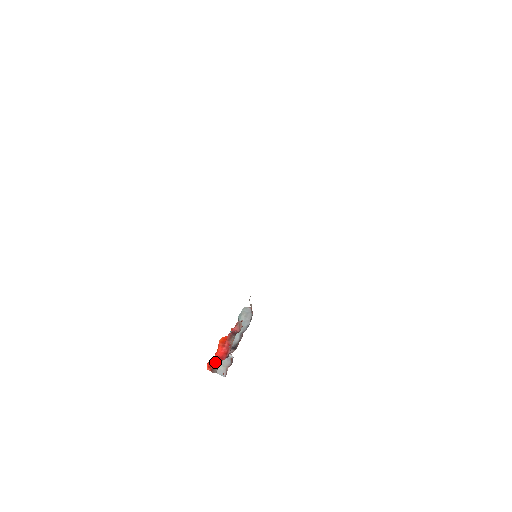
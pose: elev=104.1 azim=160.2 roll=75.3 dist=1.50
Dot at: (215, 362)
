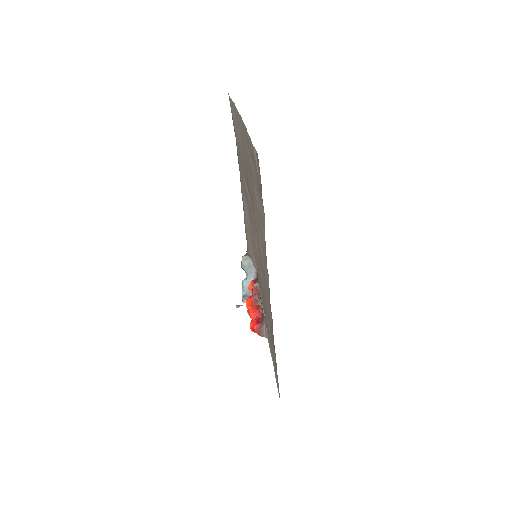
Dot at: (258, 328)
